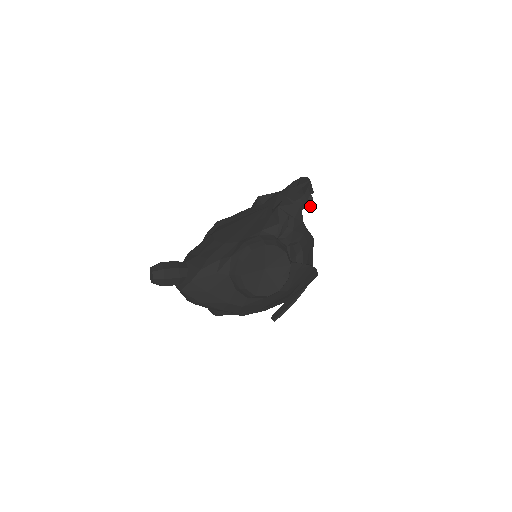
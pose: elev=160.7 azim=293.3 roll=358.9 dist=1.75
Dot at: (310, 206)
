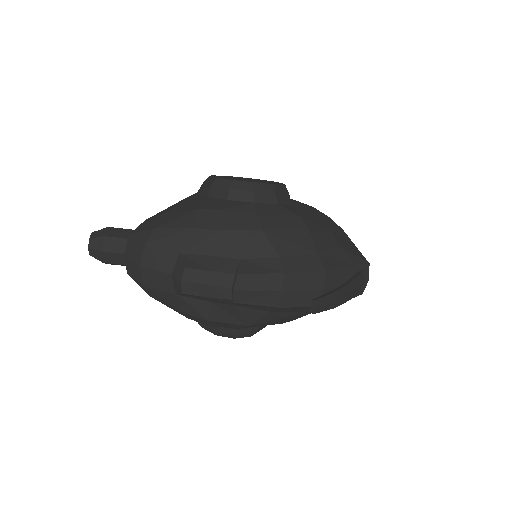
Dot at: occluded
